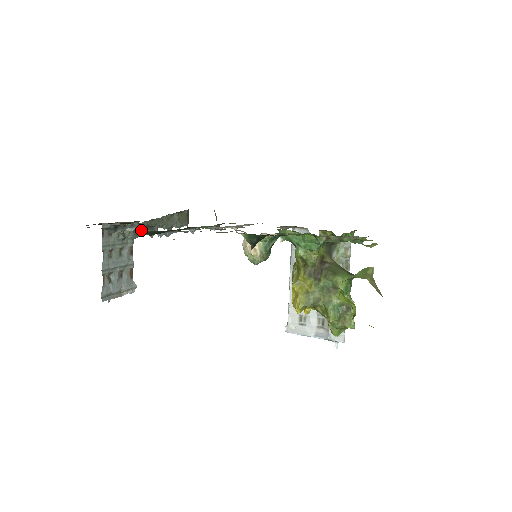
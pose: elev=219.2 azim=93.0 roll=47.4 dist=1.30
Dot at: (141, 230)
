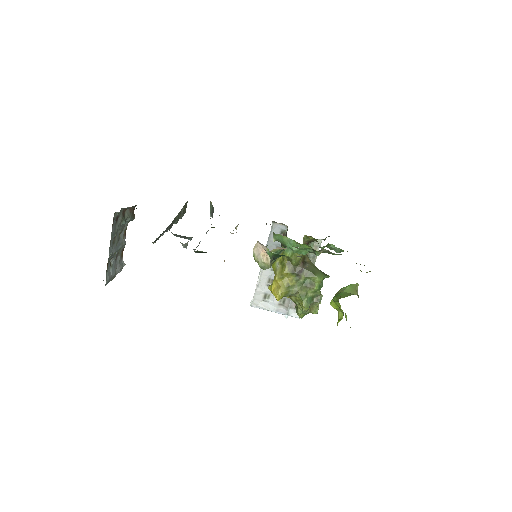
Dot at: (185, 244)
